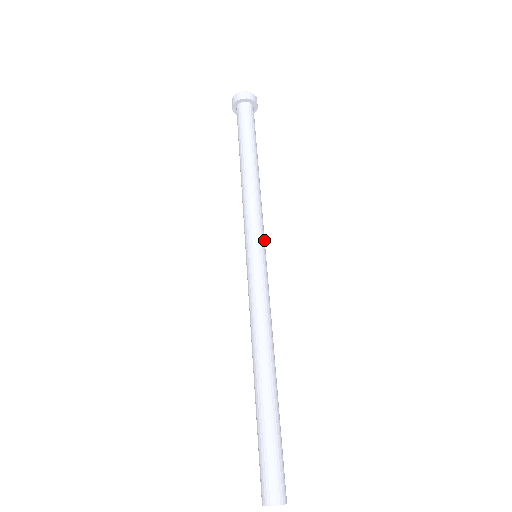
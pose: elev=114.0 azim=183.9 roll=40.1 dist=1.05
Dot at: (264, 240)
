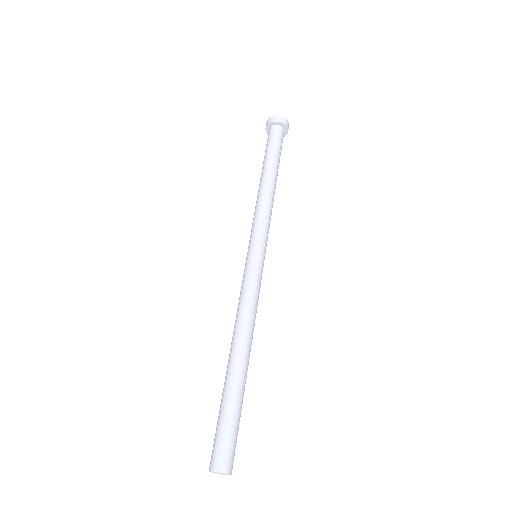
Dot at: occluded
